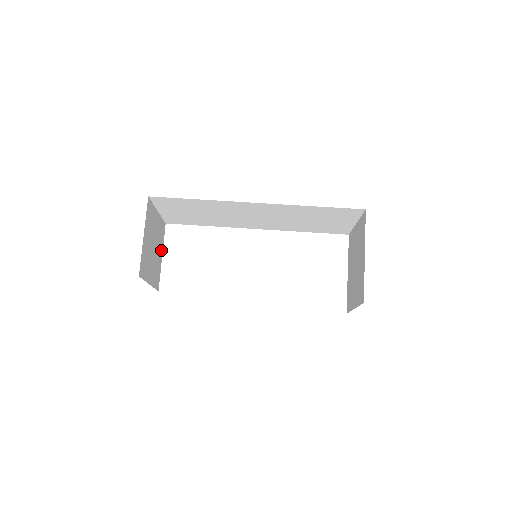
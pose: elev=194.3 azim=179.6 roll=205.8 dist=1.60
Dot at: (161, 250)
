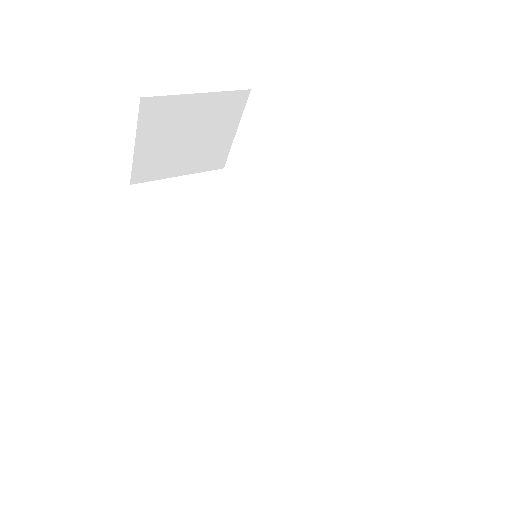
Dot at: (231, 126)
